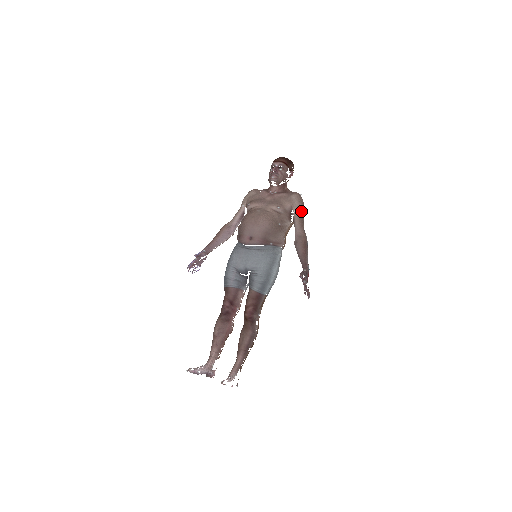
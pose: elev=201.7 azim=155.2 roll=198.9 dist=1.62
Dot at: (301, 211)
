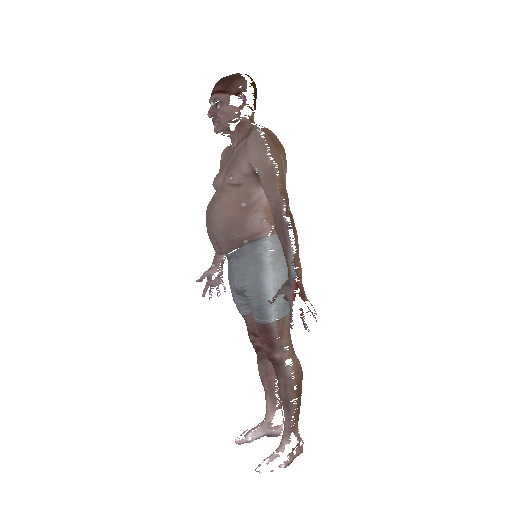
Dot at: (265, 163)
